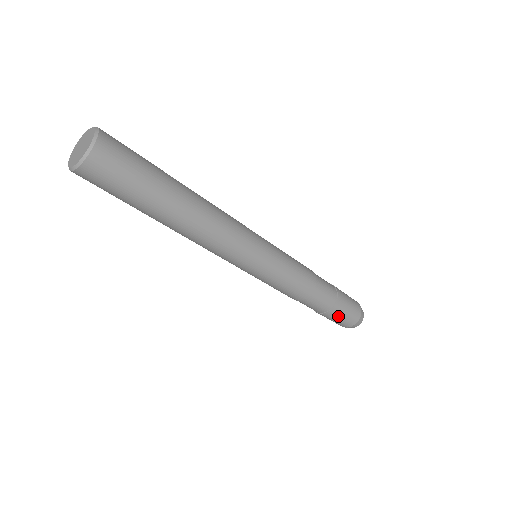
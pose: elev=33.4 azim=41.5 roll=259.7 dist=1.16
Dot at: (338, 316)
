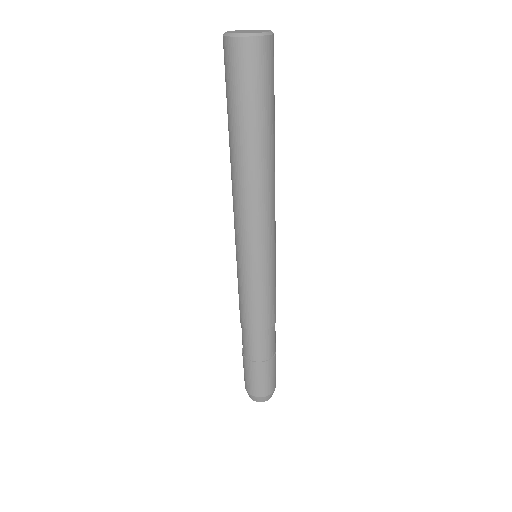
Dot at: (261, 375)
